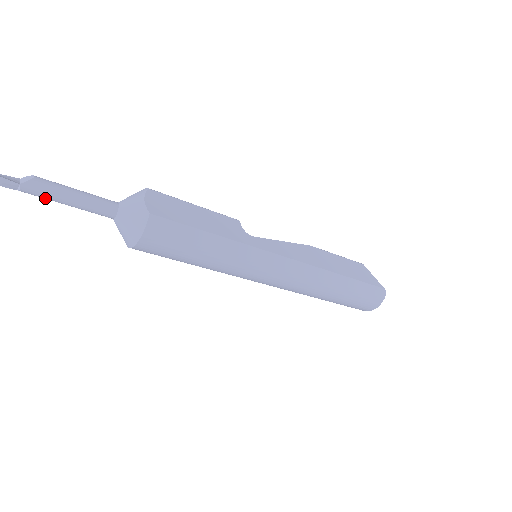
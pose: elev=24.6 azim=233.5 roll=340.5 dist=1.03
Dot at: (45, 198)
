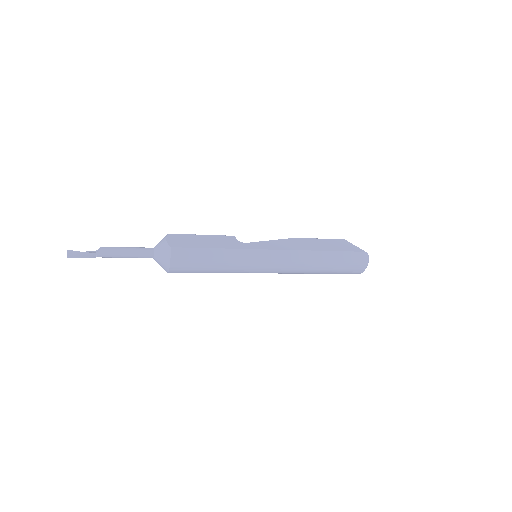
Dot at: (111, 257)
